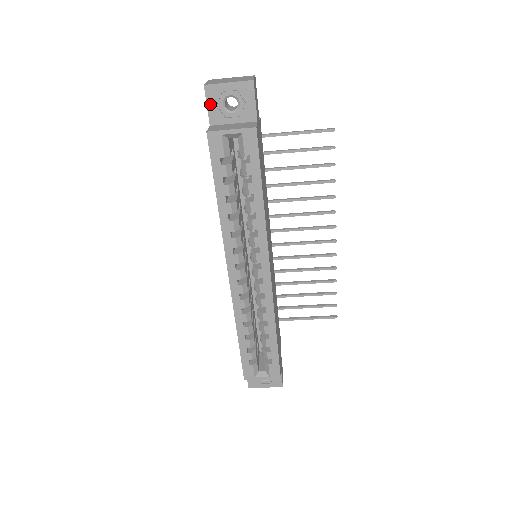
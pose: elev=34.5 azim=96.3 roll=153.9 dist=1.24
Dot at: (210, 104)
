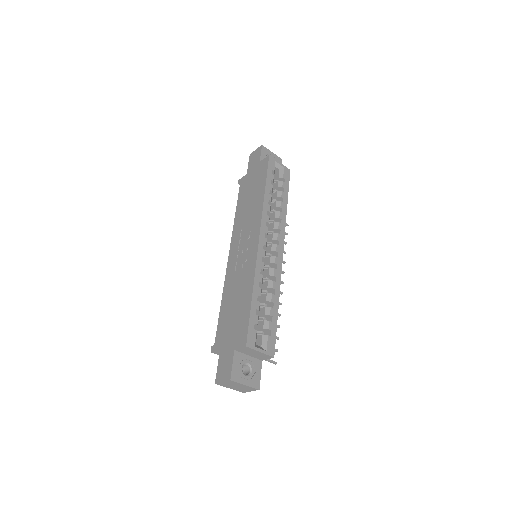
Dot at: (262, 154)
